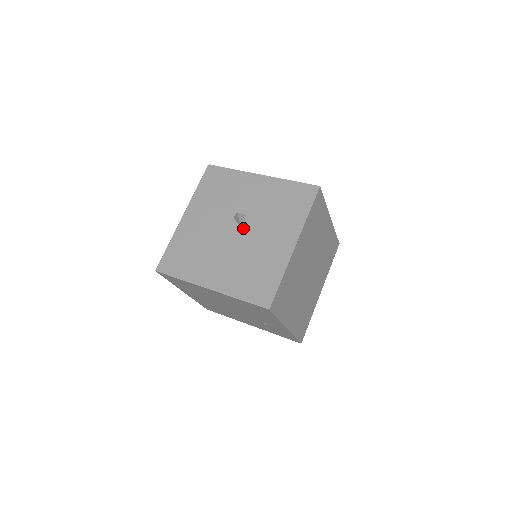
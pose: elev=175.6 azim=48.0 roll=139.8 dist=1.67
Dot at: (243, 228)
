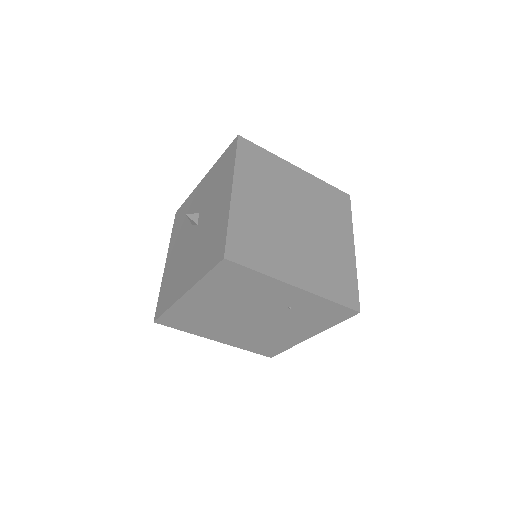
Dot at: (198, 224)
